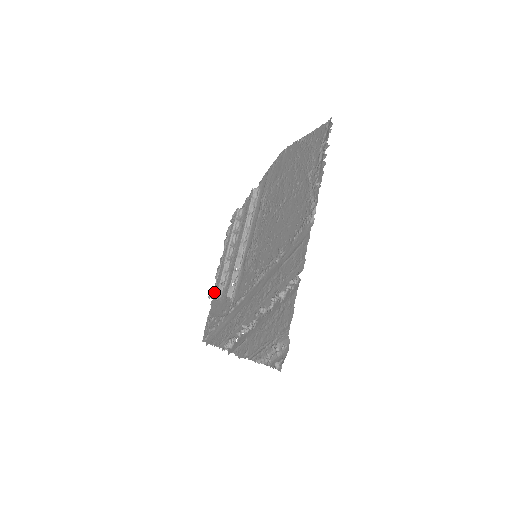
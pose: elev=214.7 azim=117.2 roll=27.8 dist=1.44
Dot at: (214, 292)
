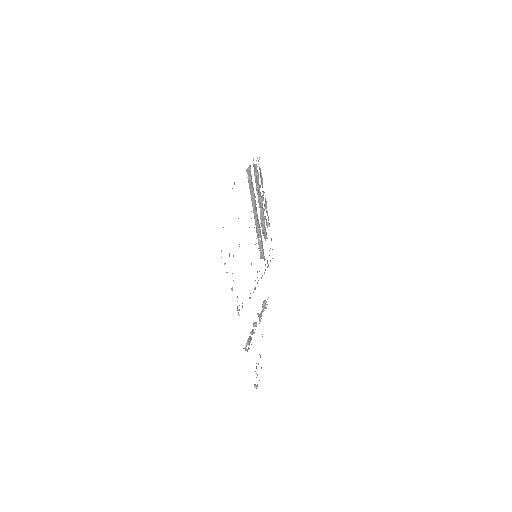
Dot at: occluded
